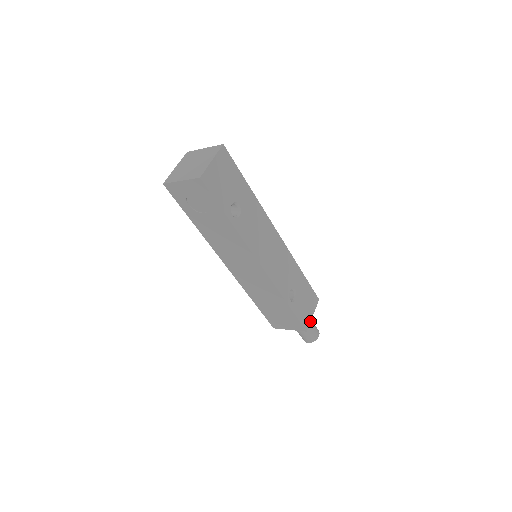
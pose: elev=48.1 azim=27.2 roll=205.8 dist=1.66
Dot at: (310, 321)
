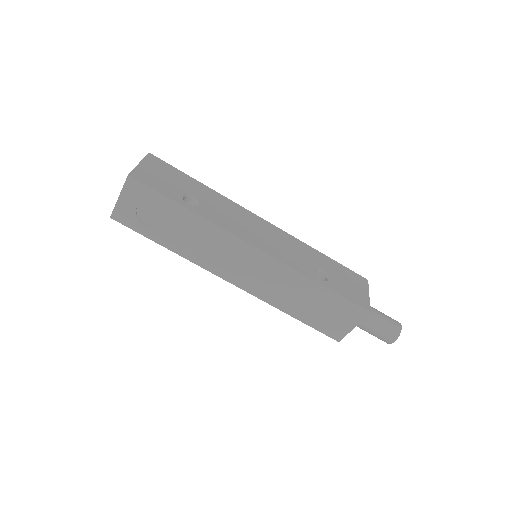
Dot at: (369, 302)
